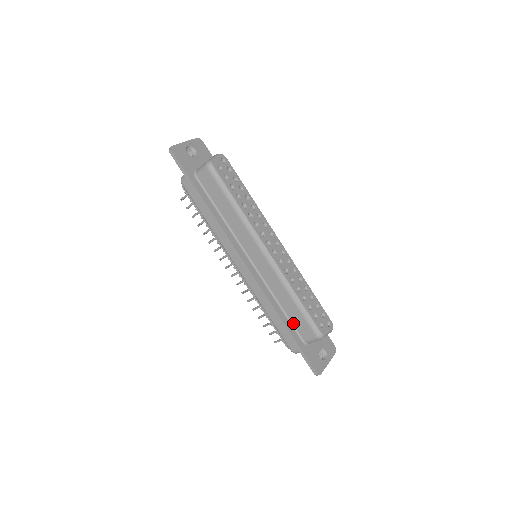
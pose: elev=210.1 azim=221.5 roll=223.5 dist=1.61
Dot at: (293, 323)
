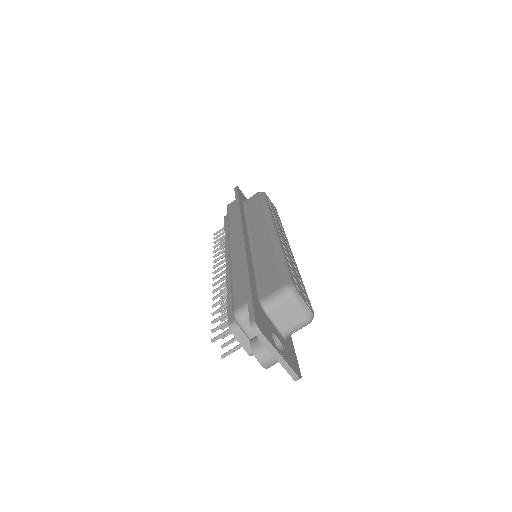
Dot at: (259, 282)
